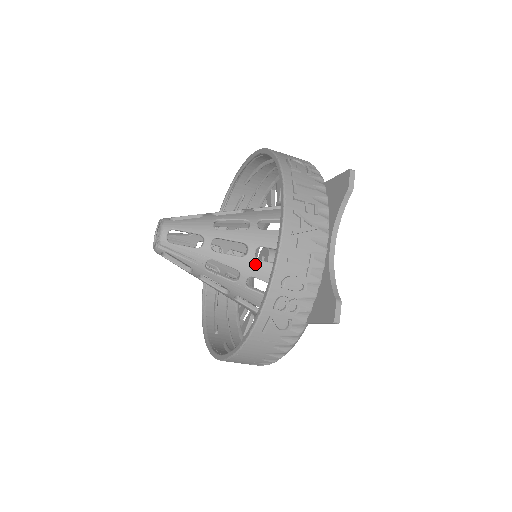
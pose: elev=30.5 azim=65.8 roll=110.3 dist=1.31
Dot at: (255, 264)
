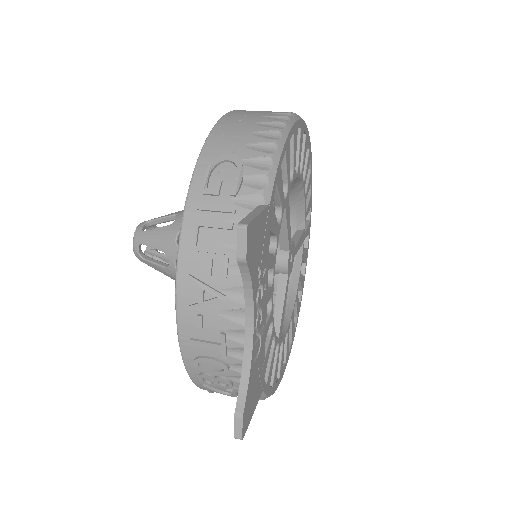
Dot at: occluded
